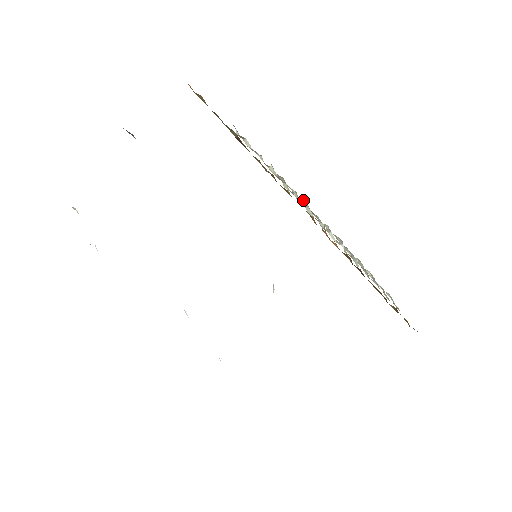
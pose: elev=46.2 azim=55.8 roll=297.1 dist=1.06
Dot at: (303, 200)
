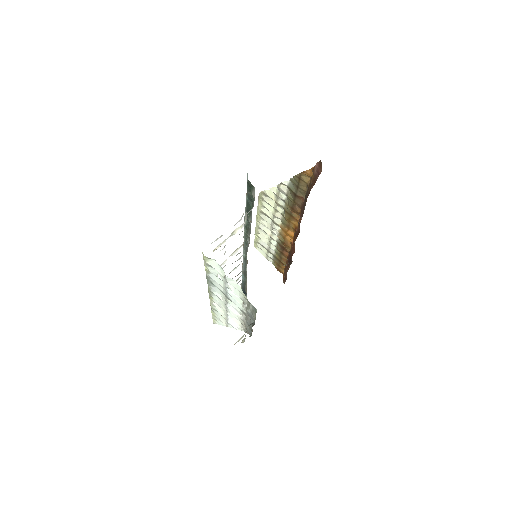
Dot at: (264, 207)
